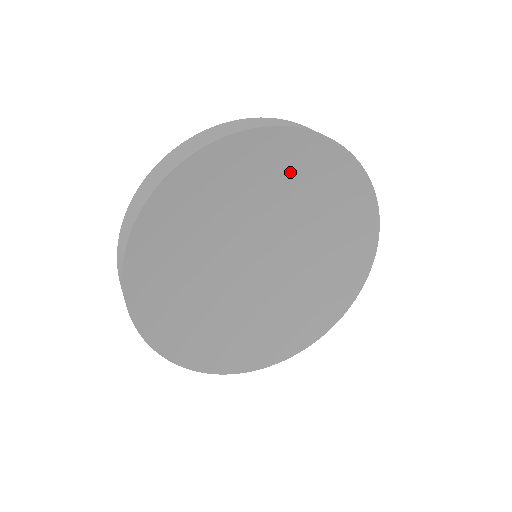
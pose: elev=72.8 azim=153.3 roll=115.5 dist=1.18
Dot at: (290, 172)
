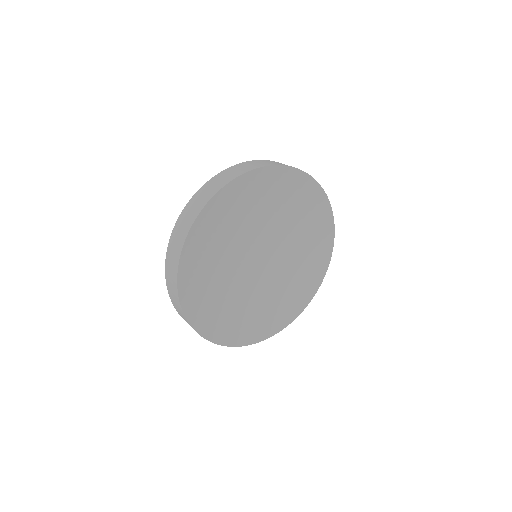
Dot at: (260, 196)
